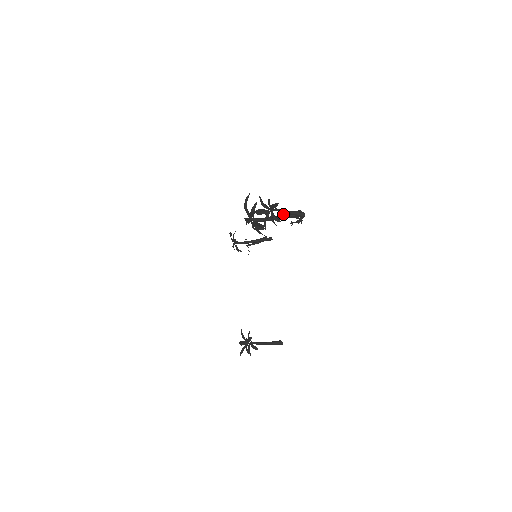
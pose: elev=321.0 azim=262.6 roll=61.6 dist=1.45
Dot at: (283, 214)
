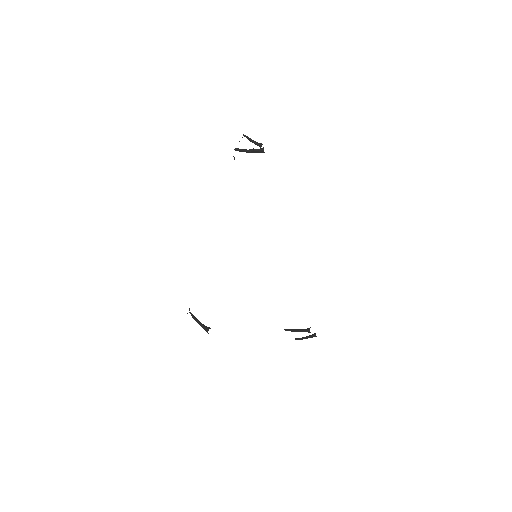
Dot at: (255, 150)
